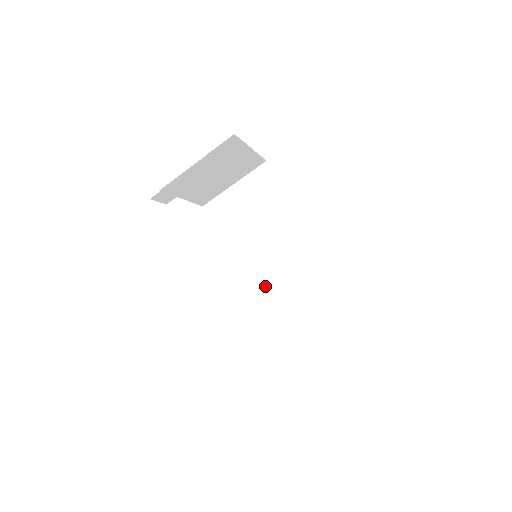
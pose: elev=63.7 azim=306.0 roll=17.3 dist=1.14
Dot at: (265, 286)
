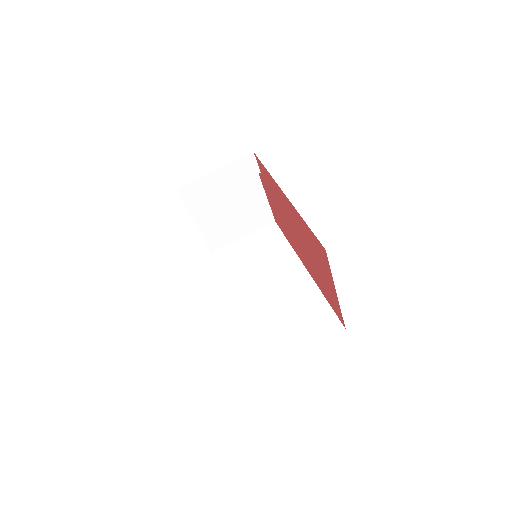
Dot at: (257, 313)
